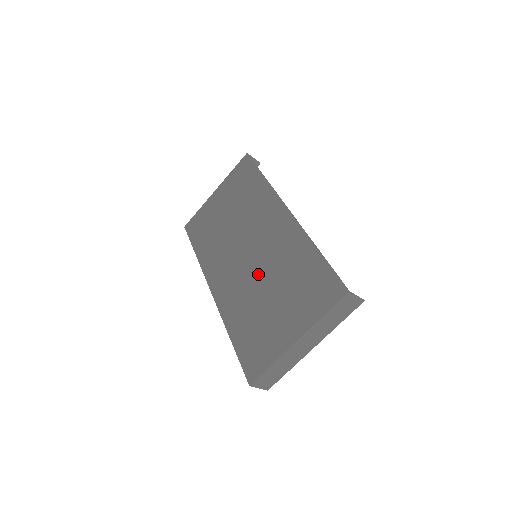
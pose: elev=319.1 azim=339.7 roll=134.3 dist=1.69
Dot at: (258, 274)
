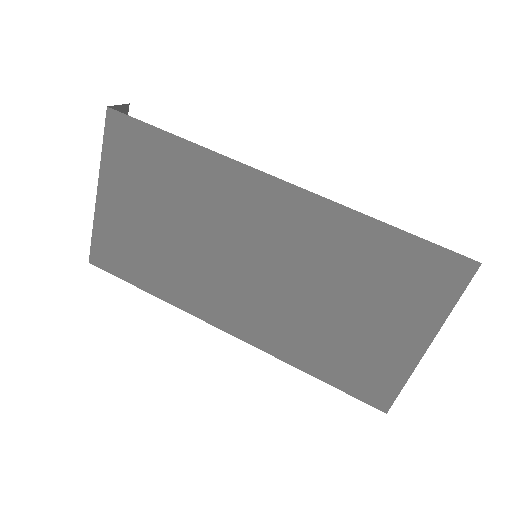
Dot at: (295, 288)
